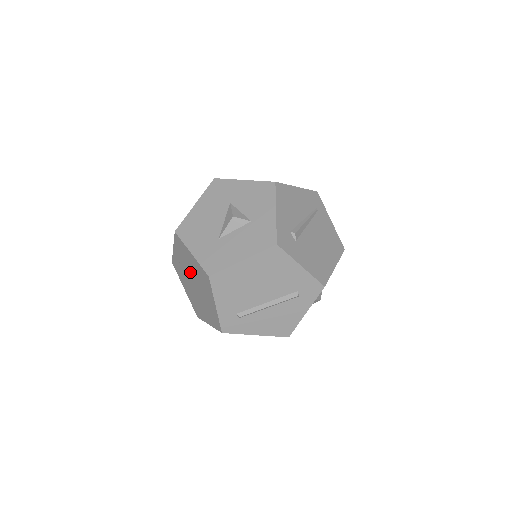
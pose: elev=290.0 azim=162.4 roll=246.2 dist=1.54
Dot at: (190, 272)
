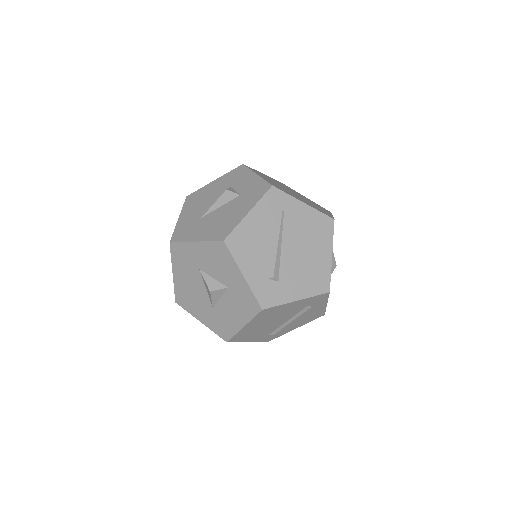
Dot at: occluded
